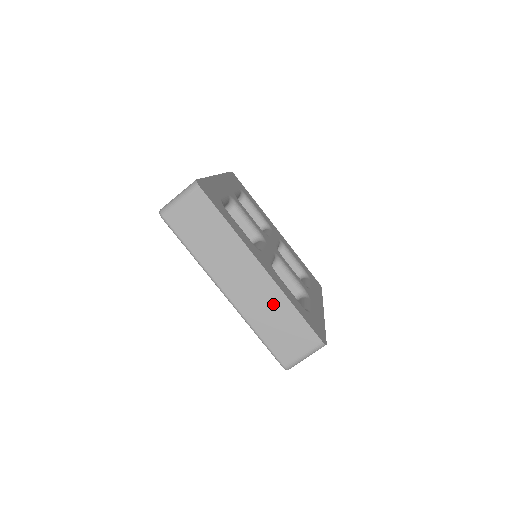
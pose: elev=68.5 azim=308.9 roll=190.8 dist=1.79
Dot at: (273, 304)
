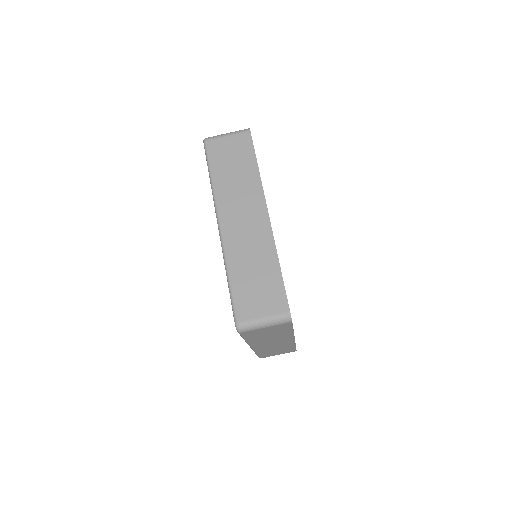
Dot at: (260, 253)
